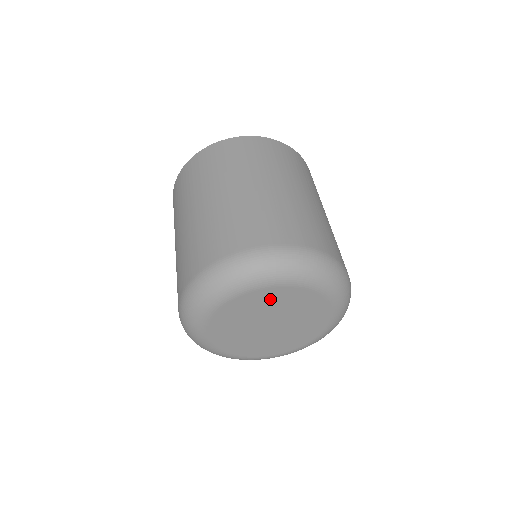
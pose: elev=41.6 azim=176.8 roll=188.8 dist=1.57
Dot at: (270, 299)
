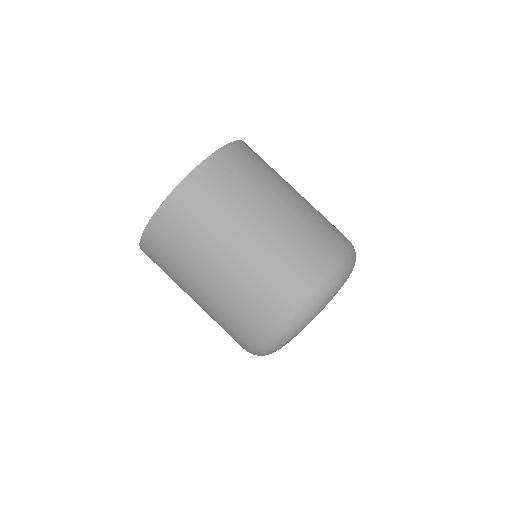
Dot at: occluded
